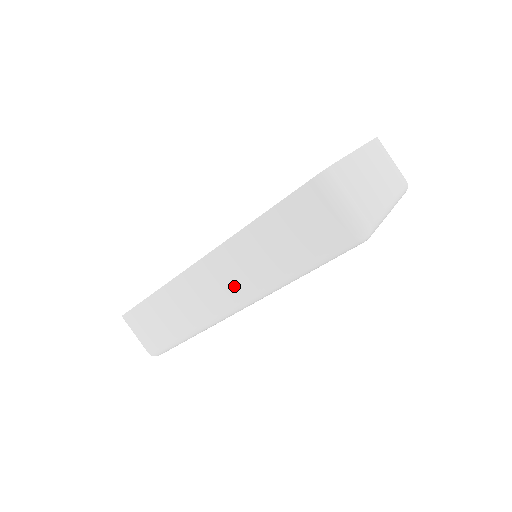
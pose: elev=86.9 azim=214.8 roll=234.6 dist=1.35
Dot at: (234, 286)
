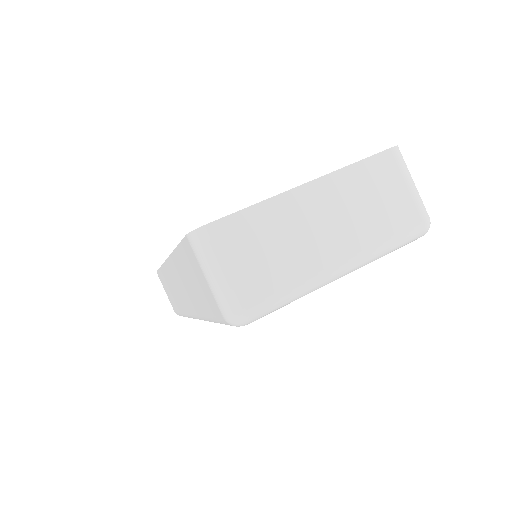
Dot at: (186, 298)
